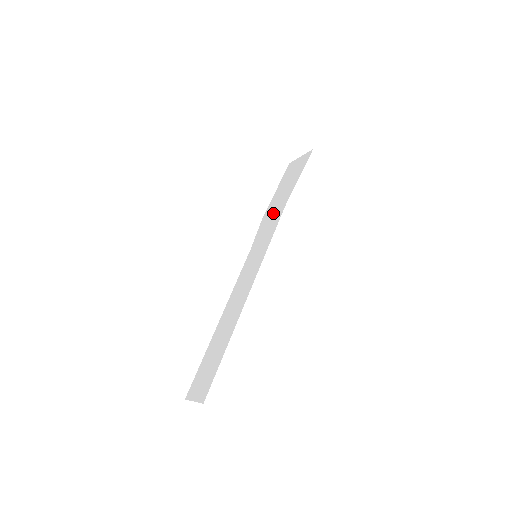
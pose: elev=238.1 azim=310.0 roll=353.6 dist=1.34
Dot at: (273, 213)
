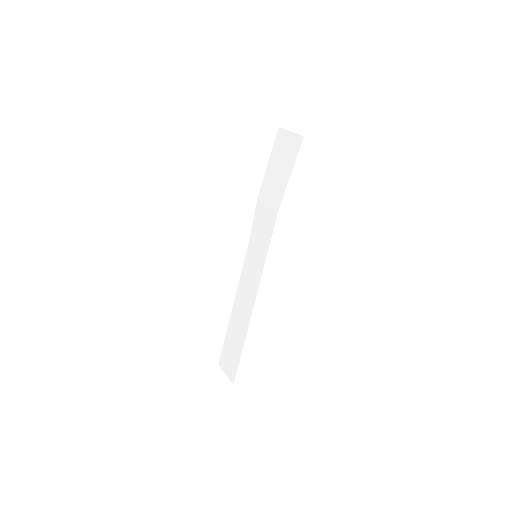
Dot at: (267, 207)
